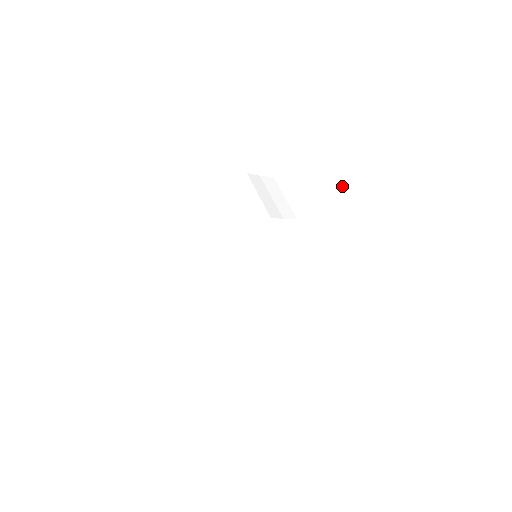
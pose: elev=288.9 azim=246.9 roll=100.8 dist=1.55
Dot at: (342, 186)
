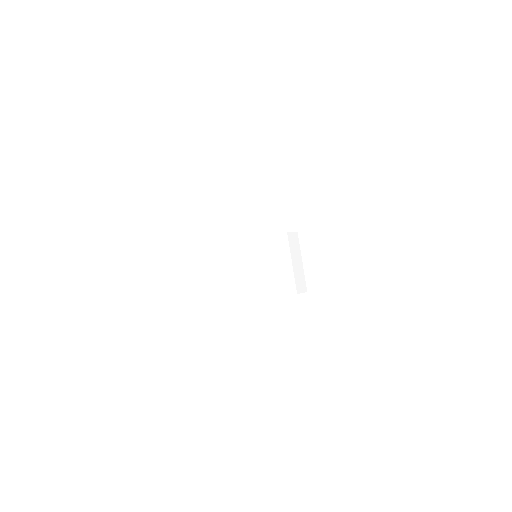
Dot at: (369, 253)
